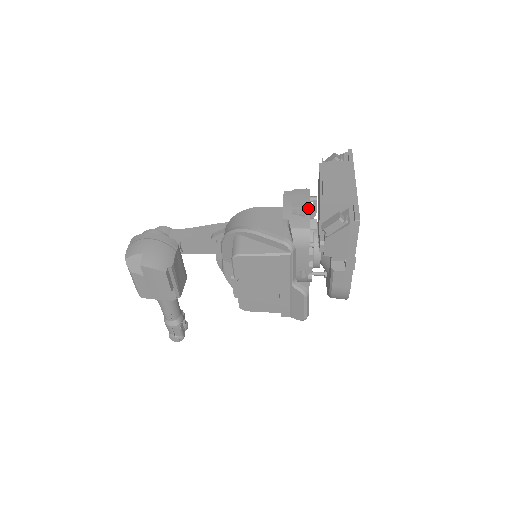
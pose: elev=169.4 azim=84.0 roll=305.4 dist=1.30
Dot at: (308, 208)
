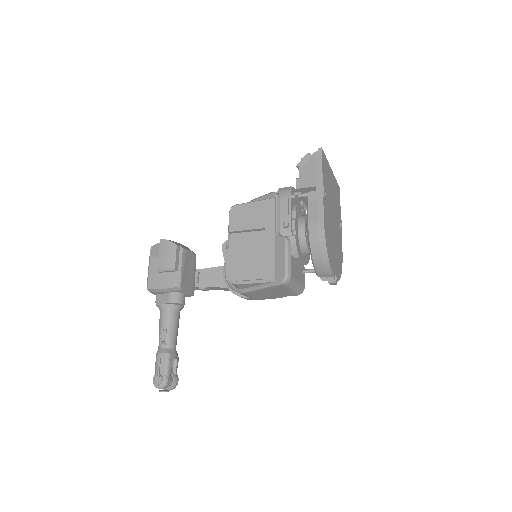
Dot at: occluded
